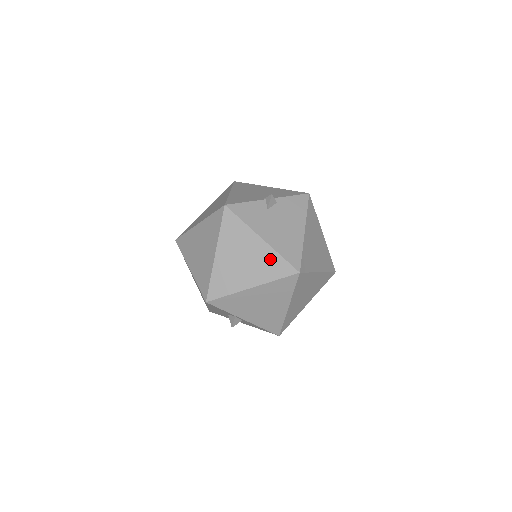
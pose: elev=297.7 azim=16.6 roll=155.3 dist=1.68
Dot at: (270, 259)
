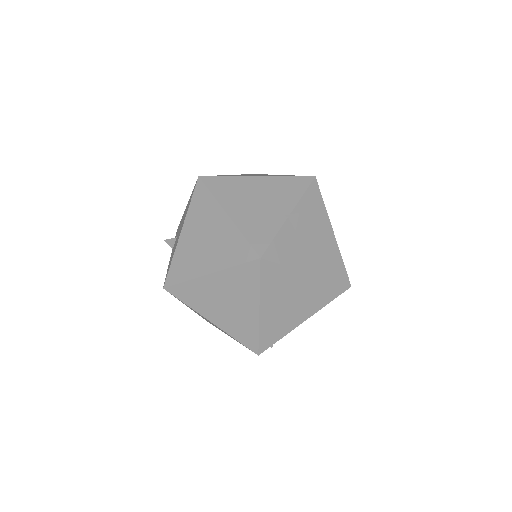
Dot at: (321, 288)
